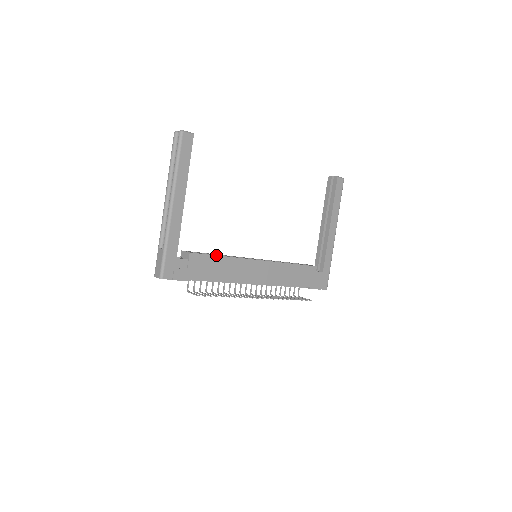
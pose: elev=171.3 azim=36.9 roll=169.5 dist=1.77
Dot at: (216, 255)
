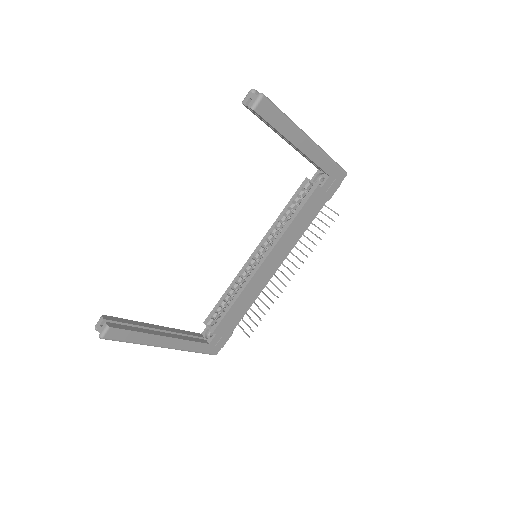
Dot at: (229, 309)
